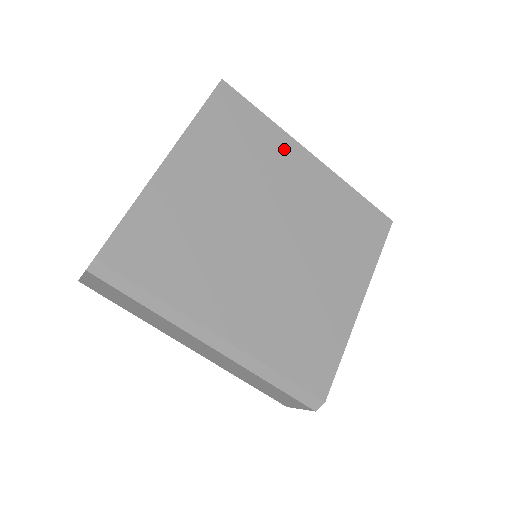
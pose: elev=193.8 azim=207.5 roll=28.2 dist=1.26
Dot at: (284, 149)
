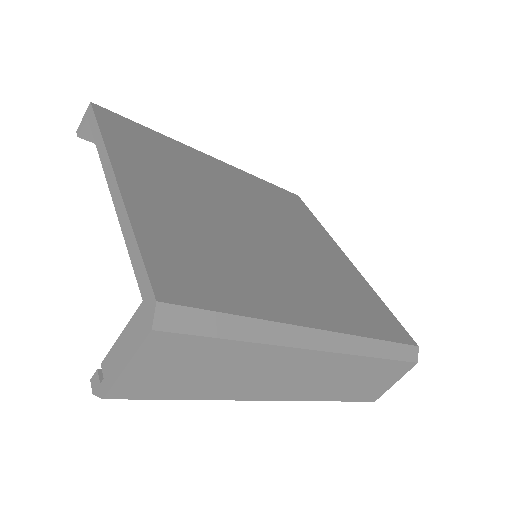
Dot at: (192, 155)
